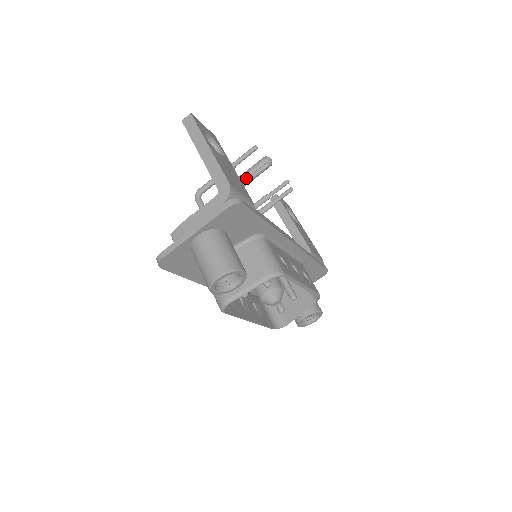
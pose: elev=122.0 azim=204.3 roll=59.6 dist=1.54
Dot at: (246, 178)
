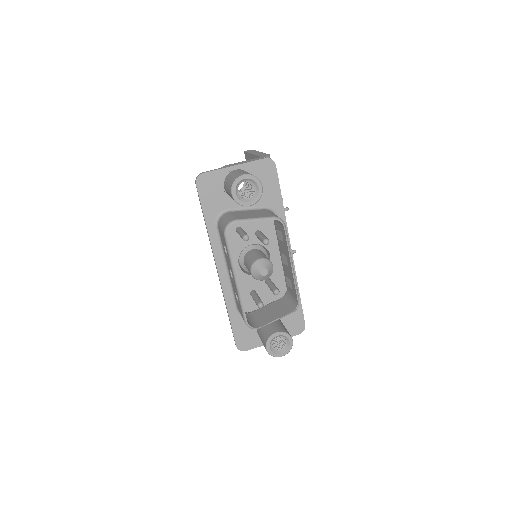
Dot at: occluded
